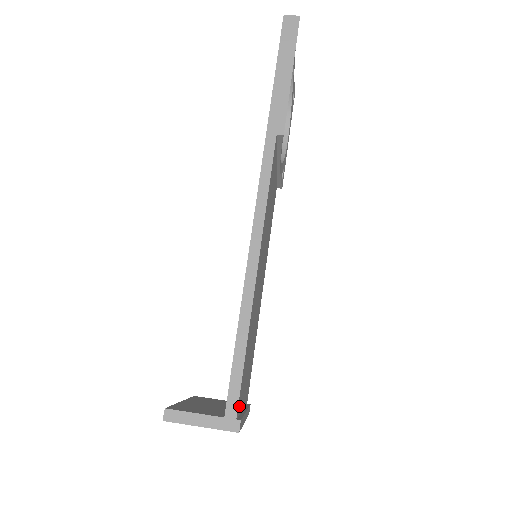
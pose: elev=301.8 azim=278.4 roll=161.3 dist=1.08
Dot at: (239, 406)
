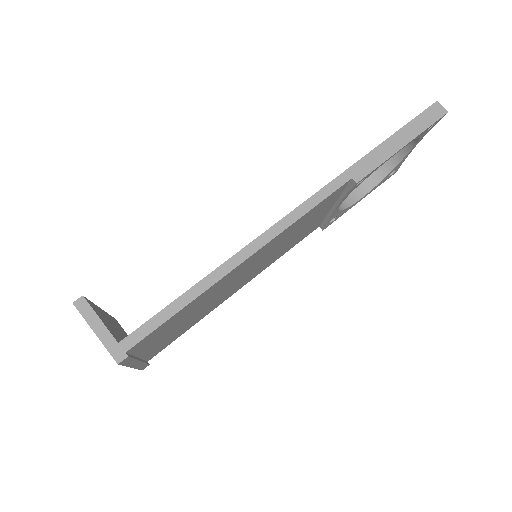
Dot at: (137, 347)
